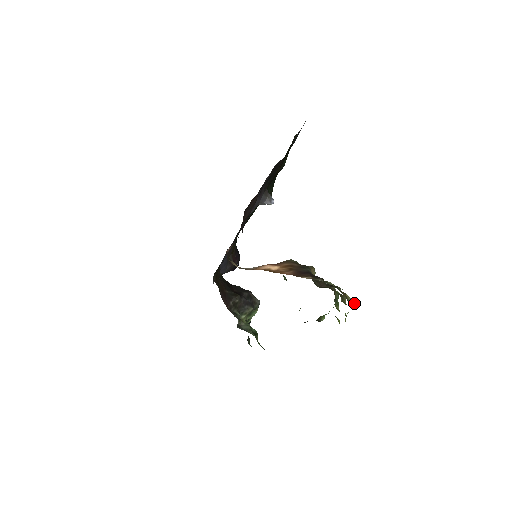
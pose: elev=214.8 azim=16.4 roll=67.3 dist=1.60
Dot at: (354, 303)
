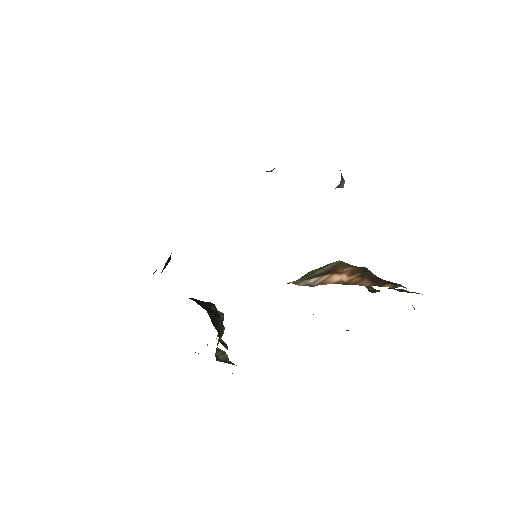
Dot at: (412, 305)
